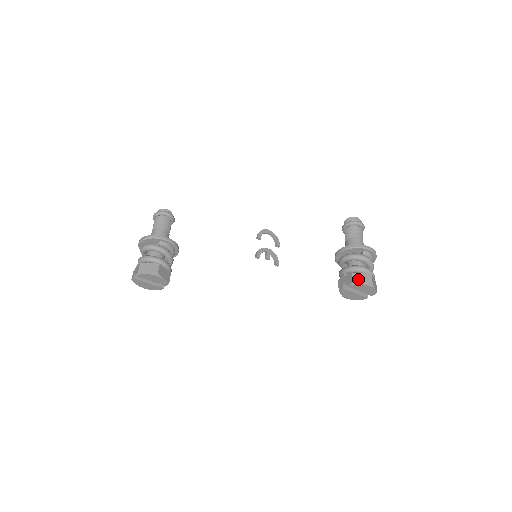
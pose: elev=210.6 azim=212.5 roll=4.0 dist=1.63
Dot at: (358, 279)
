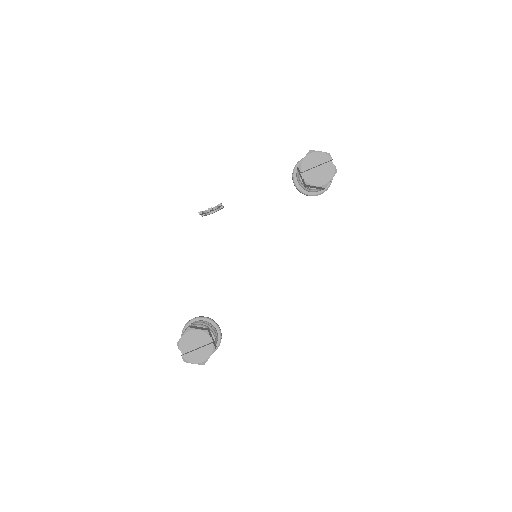
Dot at: (301, 162)
